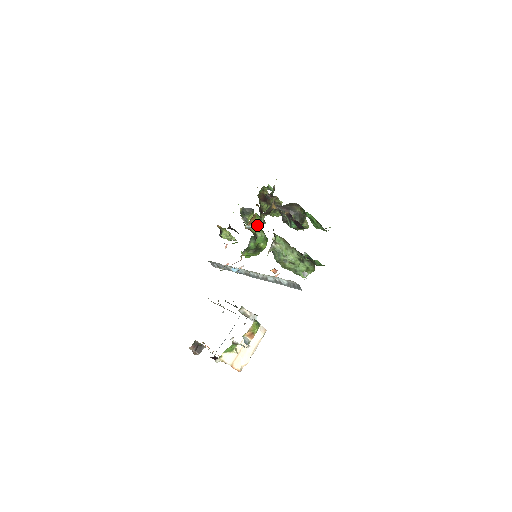
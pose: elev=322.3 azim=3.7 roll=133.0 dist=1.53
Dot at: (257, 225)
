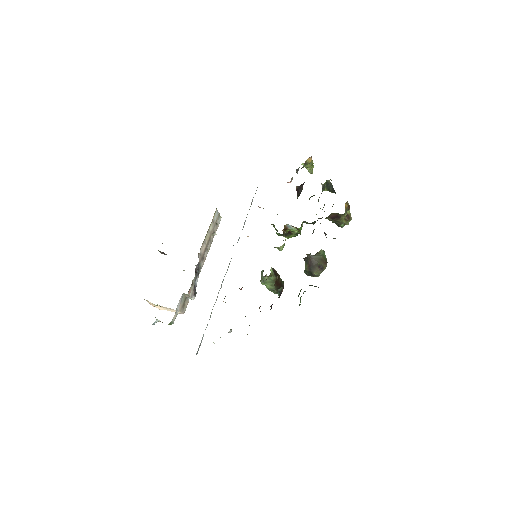
Dot at: occluded
